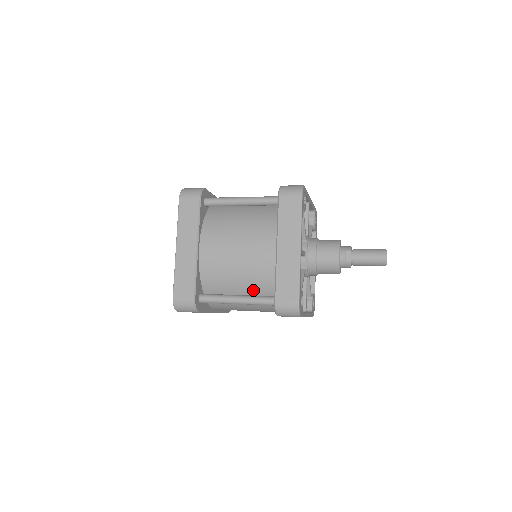
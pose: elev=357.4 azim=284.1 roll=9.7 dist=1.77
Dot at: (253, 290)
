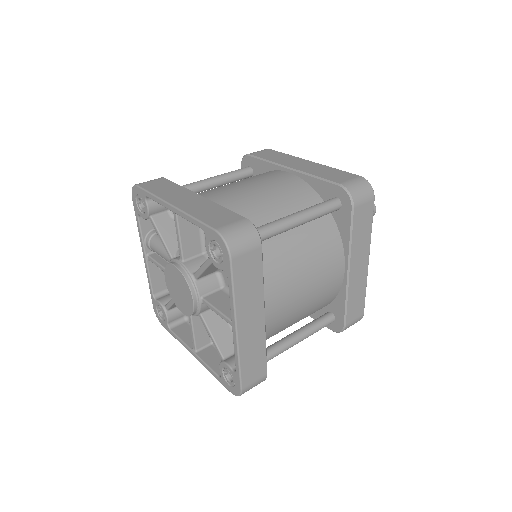
Dot at: (305, 317)
